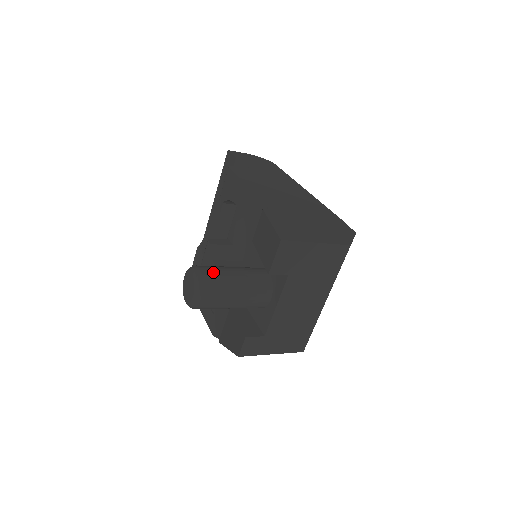
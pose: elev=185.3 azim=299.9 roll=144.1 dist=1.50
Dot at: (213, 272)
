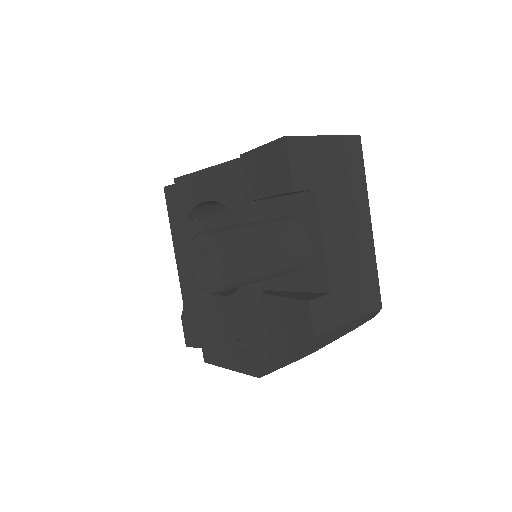
Dot at: (223, 228)
